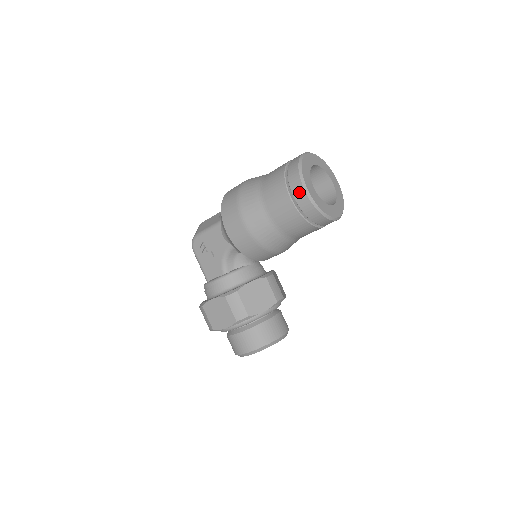
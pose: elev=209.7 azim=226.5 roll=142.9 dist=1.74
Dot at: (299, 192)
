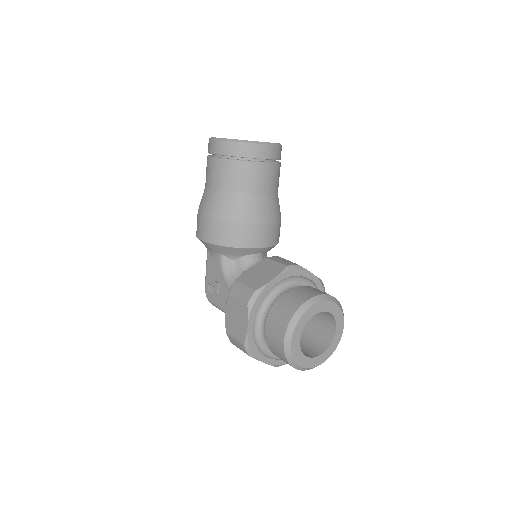
Dot at: (213, 146)
